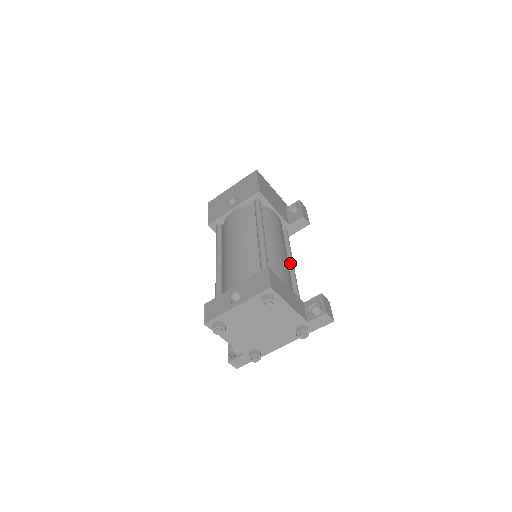
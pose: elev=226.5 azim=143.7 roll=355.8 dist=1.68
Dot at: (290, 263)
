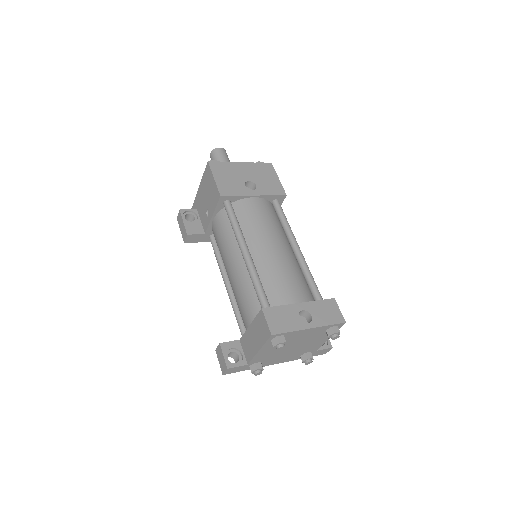
Dot at: occluded
